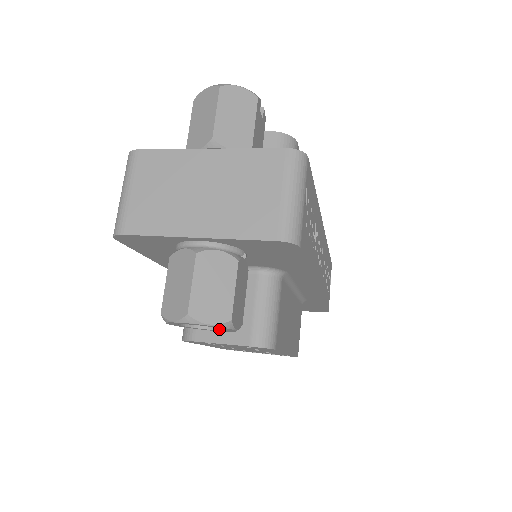
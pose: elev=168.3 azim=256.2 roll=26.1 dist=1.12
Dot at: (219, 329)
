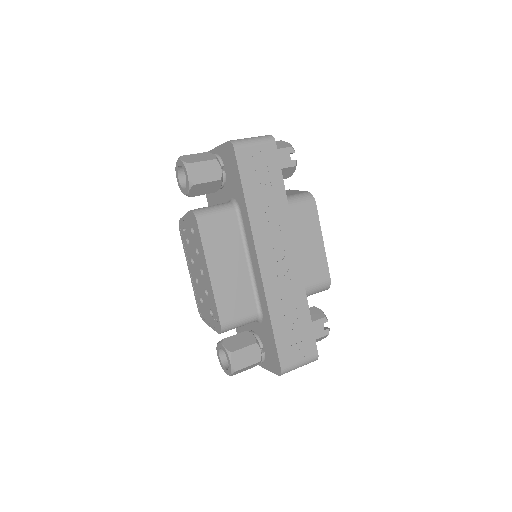
Dot at: (187, 186)
